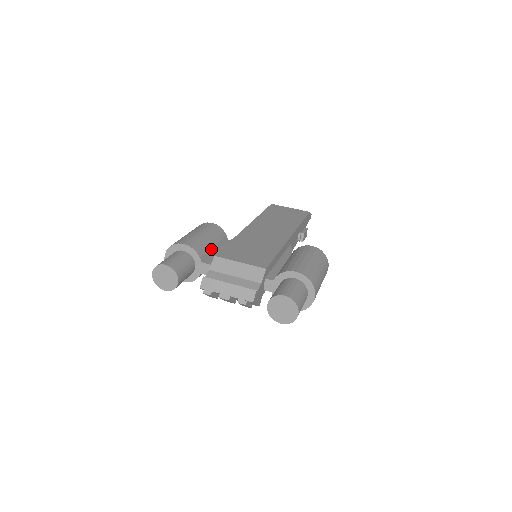
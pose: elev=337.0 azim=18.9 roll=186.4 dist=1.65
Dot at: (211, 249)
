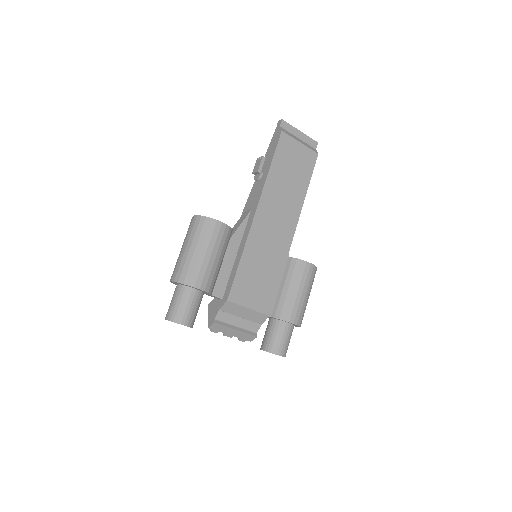
Dot at: (219, 269)
